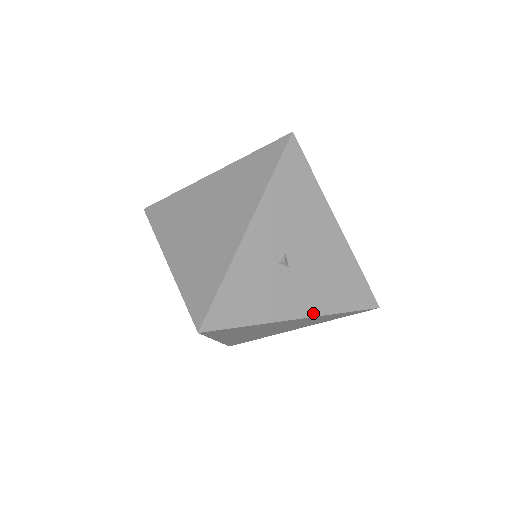
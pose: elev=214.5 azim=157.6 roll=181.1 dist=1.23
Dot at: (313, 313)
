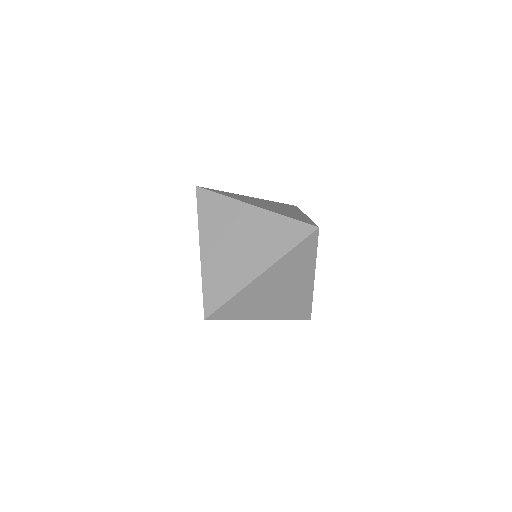
Dot at: (313, 284)
